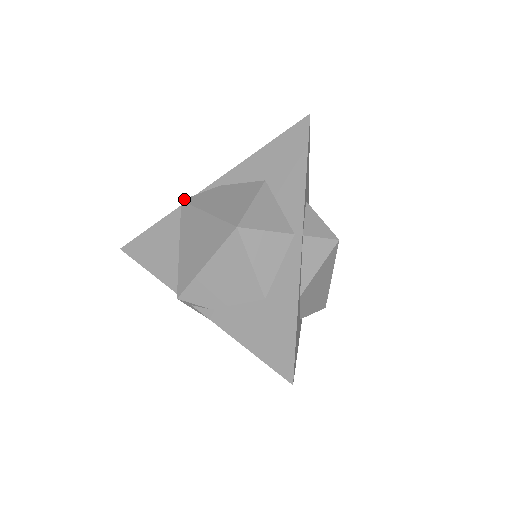
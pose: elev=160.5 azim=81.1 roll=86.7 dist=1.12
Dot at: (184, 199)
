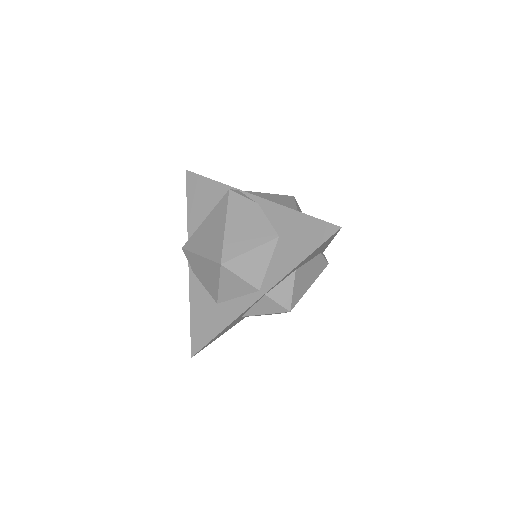
Dot at: (231, 190)
